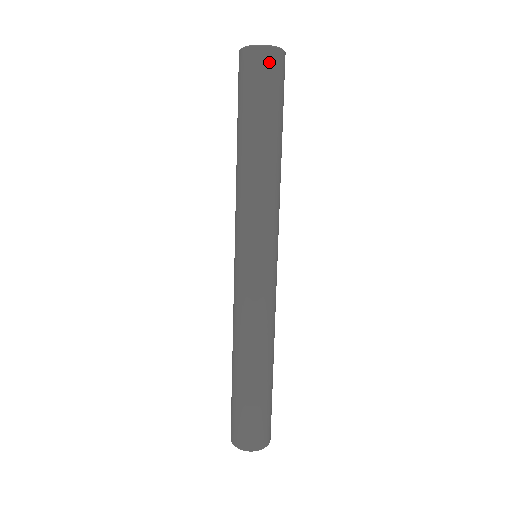
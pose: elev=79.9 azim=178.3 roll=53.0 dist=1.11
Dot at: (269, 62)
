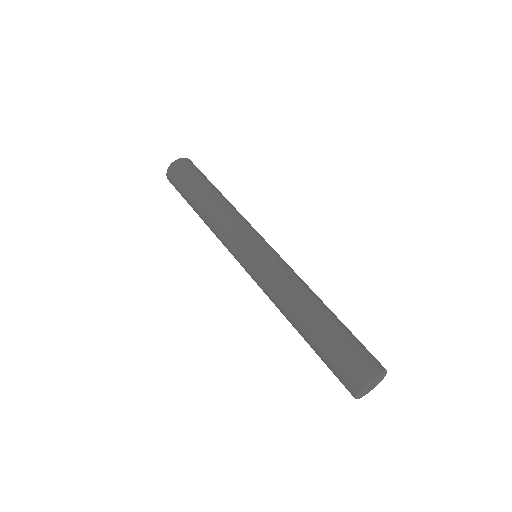
Dot at: (175, 169)
